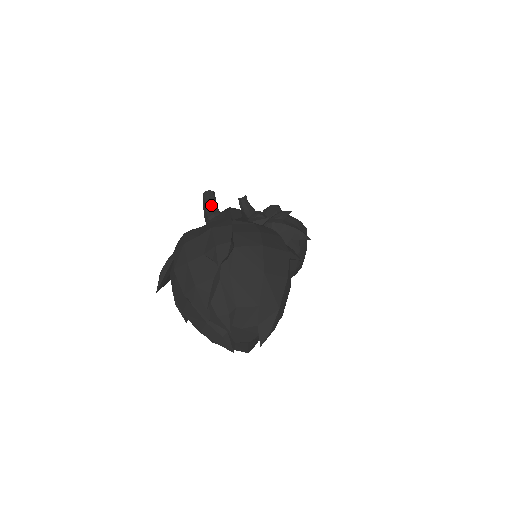
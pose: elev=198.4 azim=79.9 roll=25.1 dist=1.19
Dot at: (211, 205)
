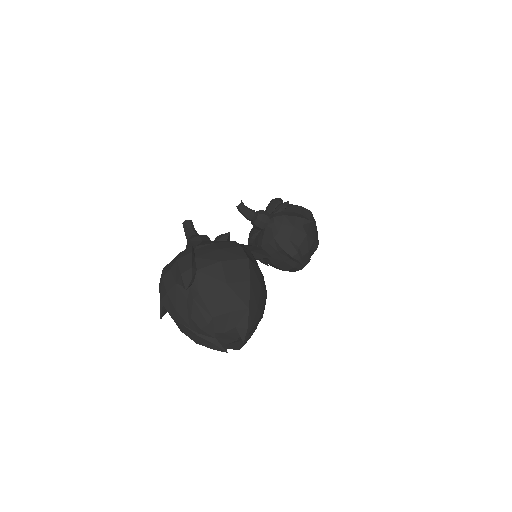
Dot at: (189, 233)
